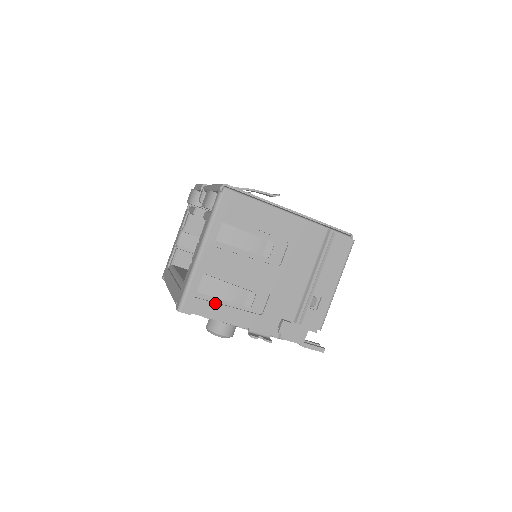
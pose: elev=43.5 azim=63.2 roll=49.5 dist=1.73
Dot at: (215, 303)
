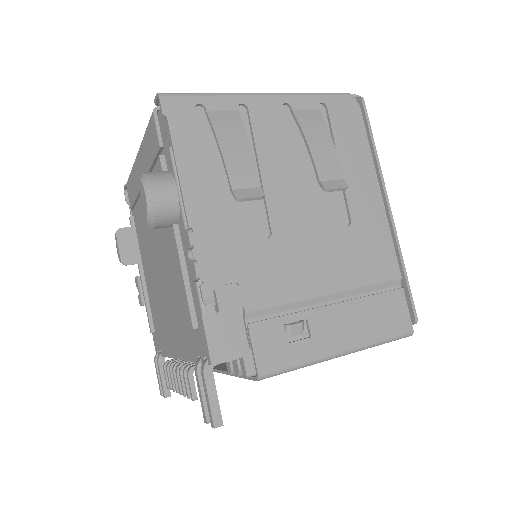
Dot at: (204, 149)
